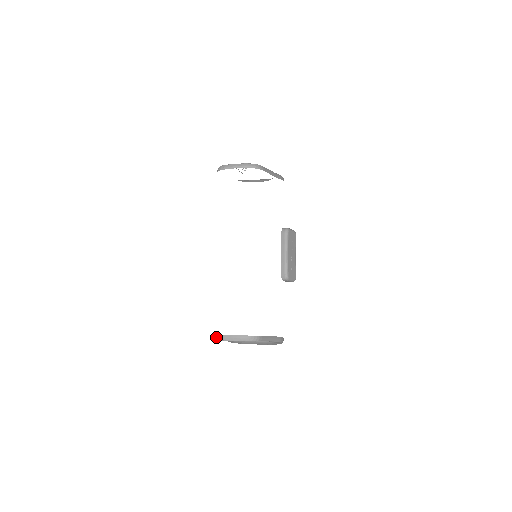
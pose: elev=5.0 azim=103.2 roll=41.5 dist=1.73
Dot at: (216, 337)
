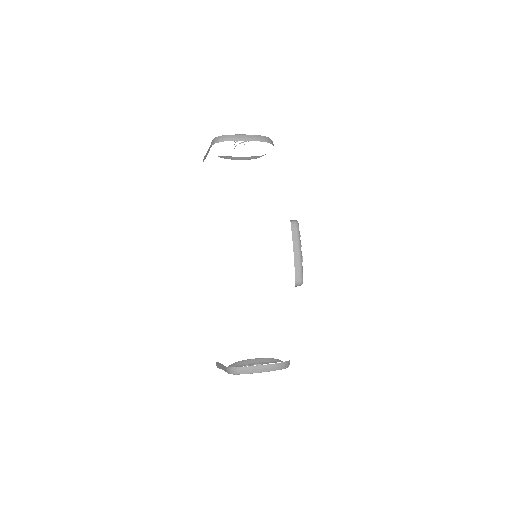
Dot at: (237, 370)
